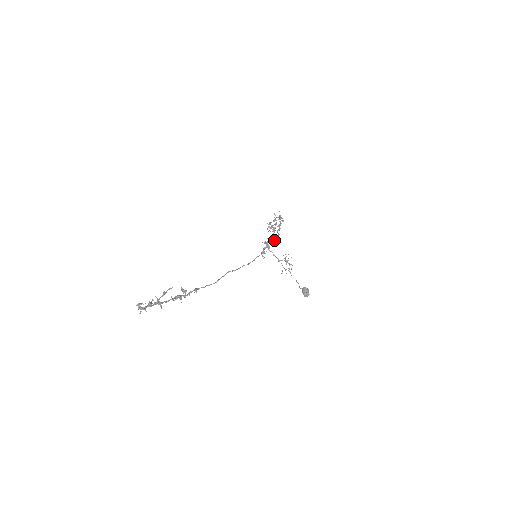
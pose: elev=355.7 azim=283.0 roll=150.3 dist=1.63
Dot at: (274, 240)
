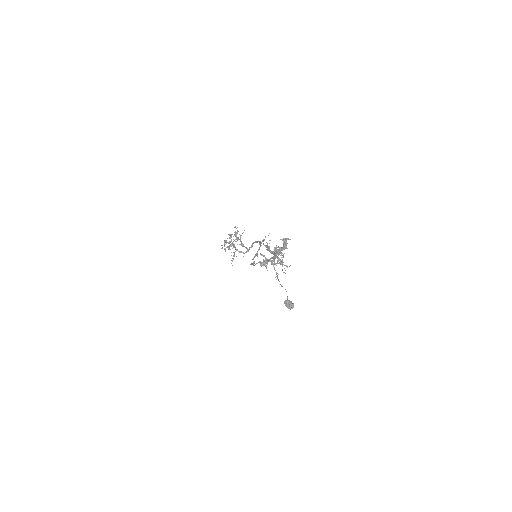
Dot at: occluded
